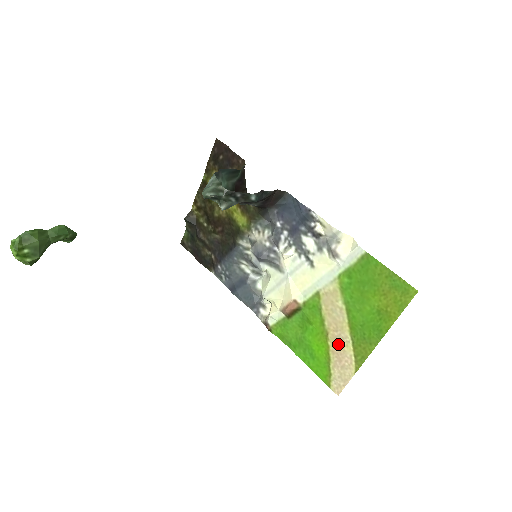
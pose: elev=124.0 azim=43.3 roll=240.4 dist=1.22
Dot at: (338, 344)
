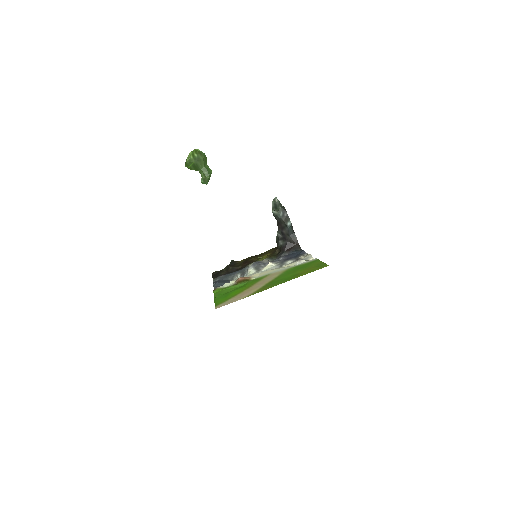
Dot at: (251, 289)
